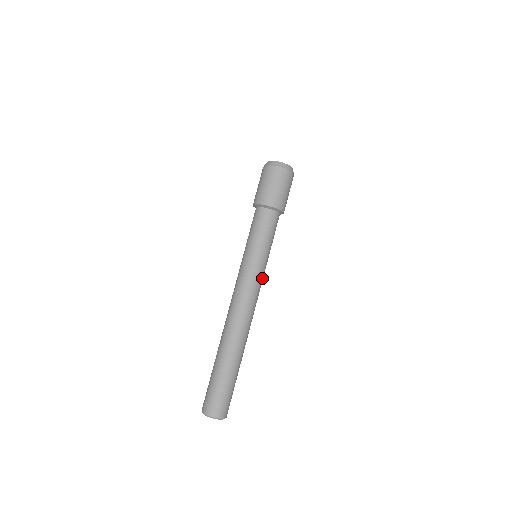
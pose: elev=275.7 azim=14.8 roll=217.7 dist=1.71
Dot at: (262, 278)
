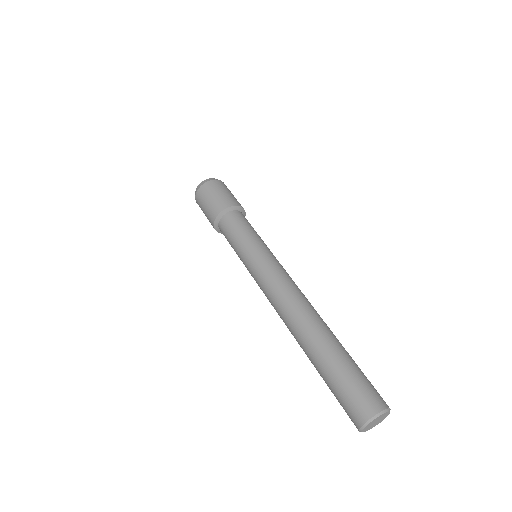
Dot at: (274, 262)
